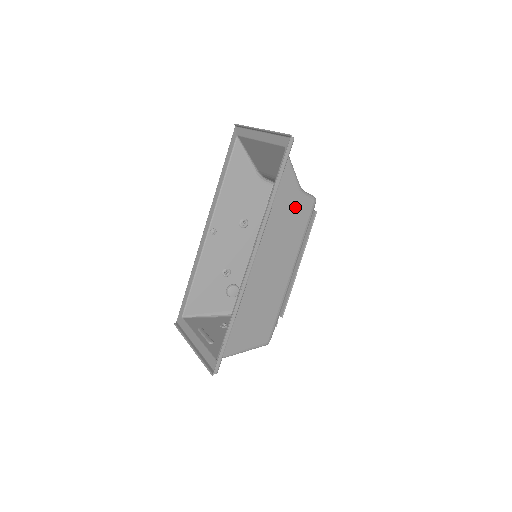
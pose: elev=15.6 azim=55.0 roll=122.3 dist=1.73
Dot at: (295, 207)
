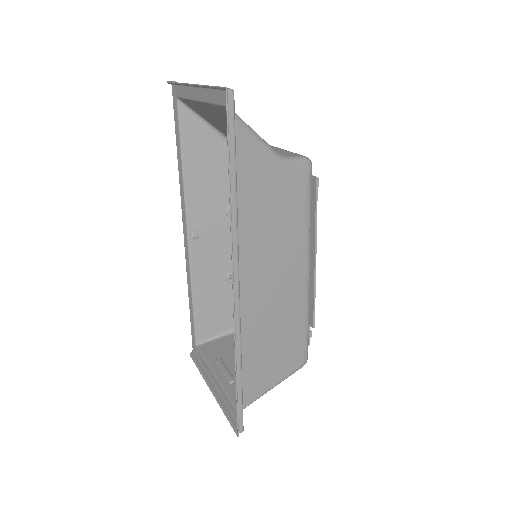
Dot at: (279, 186)
